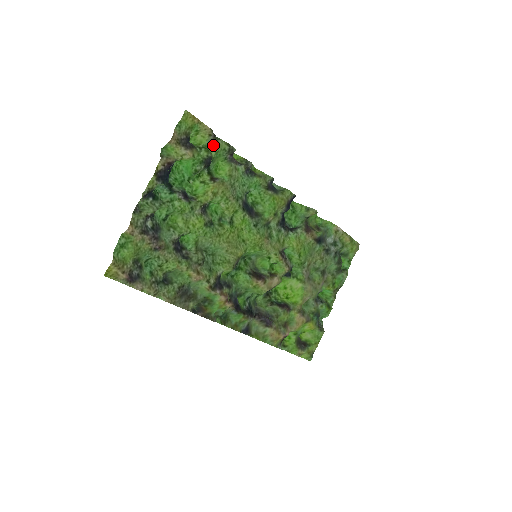
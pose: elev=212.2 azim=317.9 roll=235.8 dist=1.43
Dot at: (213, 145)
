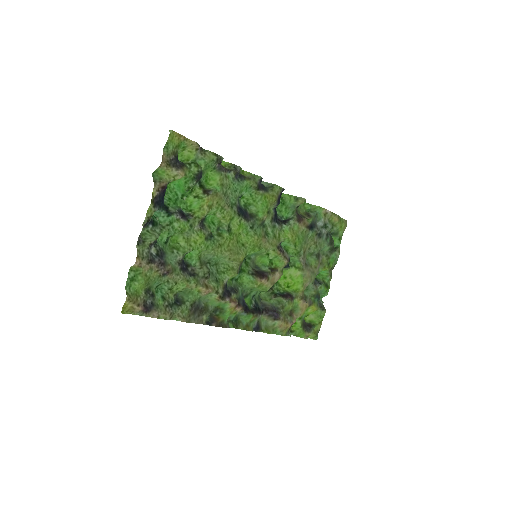
Dot at: (201, 158)
